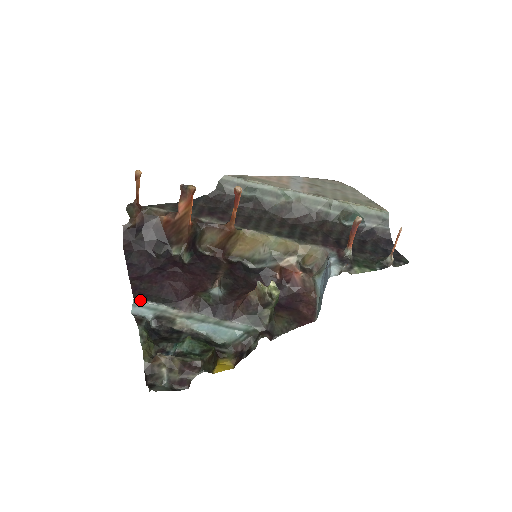
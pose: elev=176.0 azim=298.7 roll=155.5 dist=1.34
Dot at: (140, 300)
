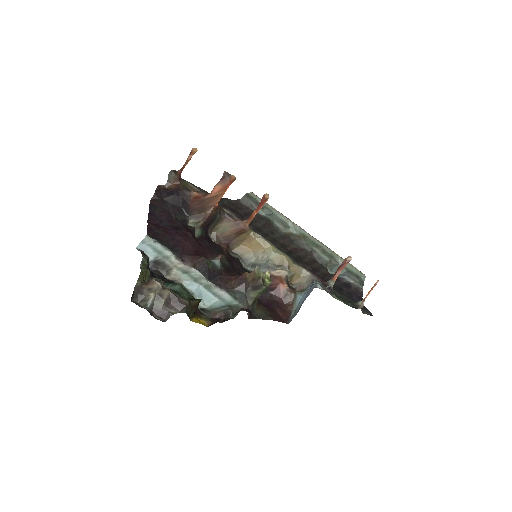
Dot at: (152, 238)
